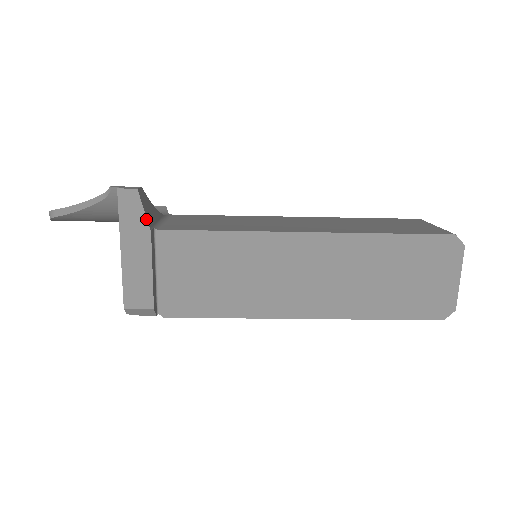
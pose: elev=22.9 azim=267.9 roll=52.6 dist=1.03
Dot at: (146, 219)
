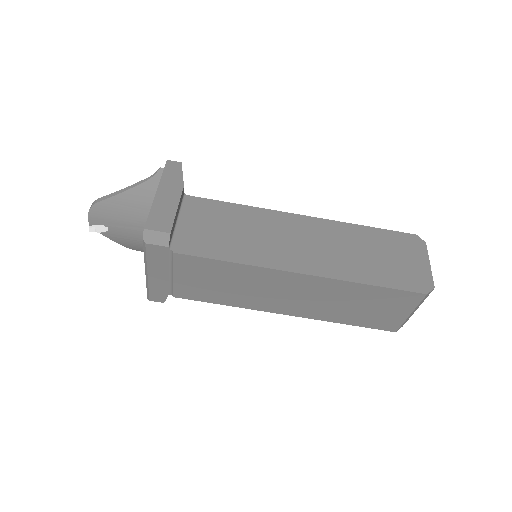
Dot at: occluded
